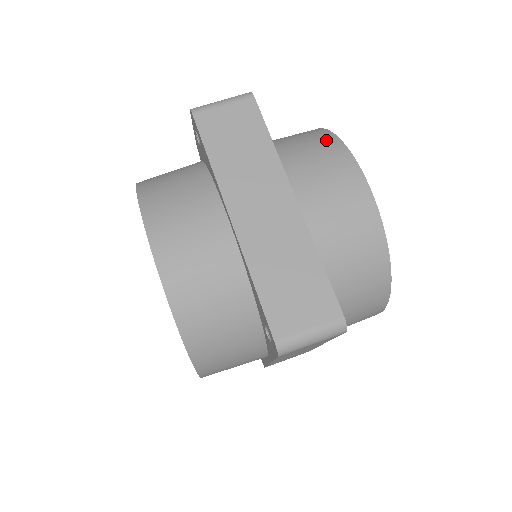
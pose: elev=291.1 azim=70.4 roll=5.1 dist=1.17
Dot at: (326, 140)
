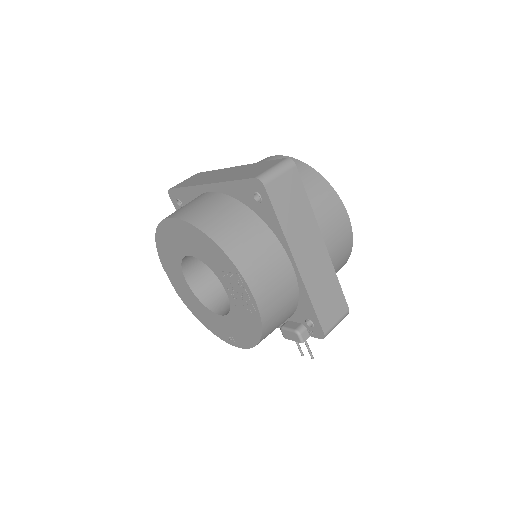
Dot at: occluded
